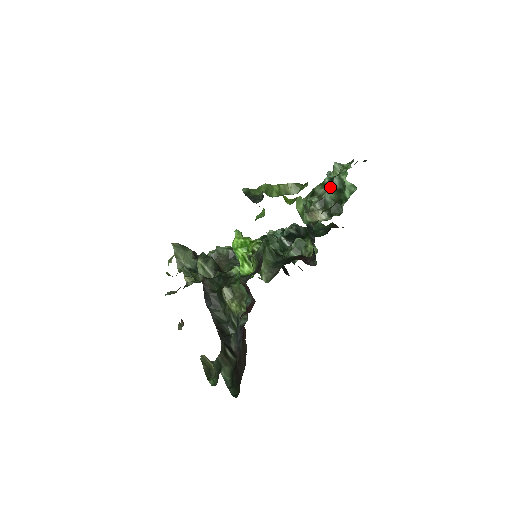
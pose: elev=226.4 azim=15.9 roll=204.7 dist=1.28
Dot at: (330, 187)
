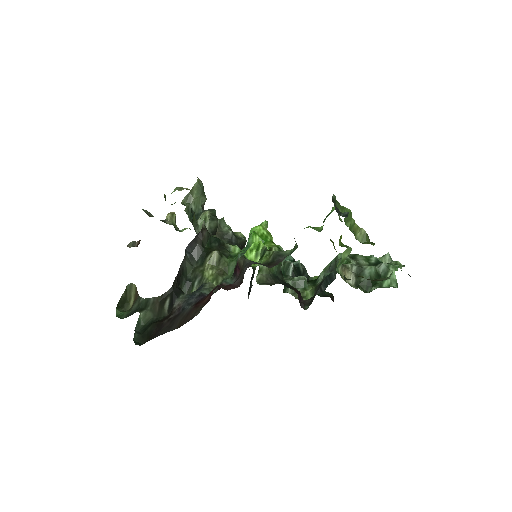
Dot at: occluded
